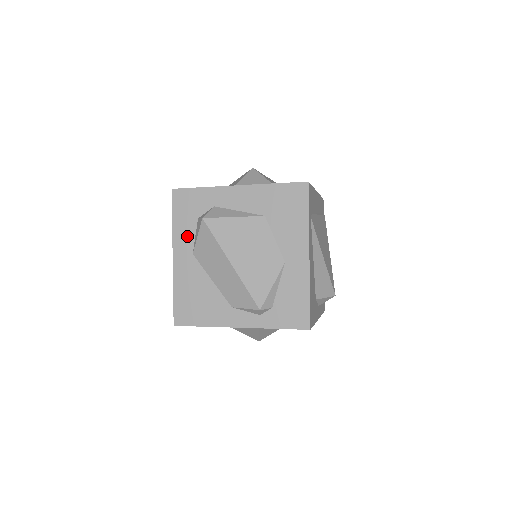
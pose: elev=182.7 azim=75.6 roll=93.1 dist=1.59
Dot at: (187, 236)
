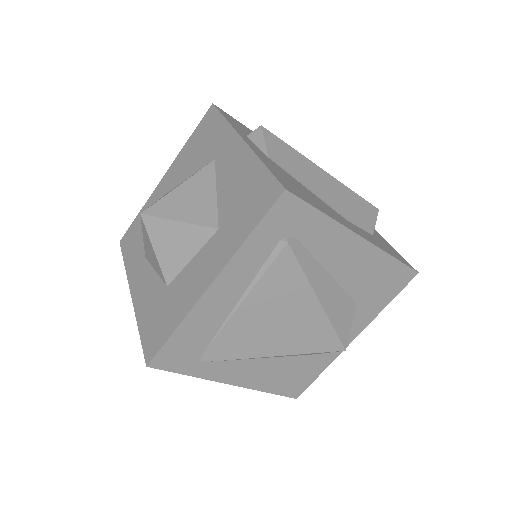
Dot at: occluded
